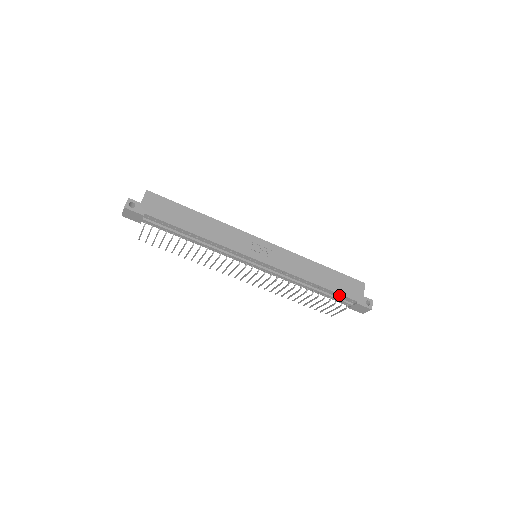
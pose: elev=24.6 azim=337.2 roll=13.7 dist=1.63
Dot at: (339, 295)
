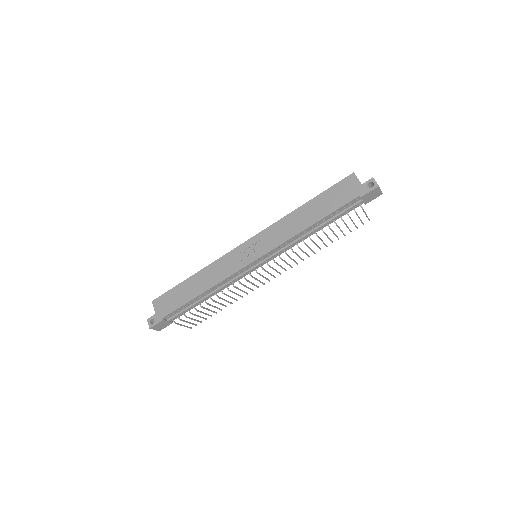
Dot at: (340, 209)
